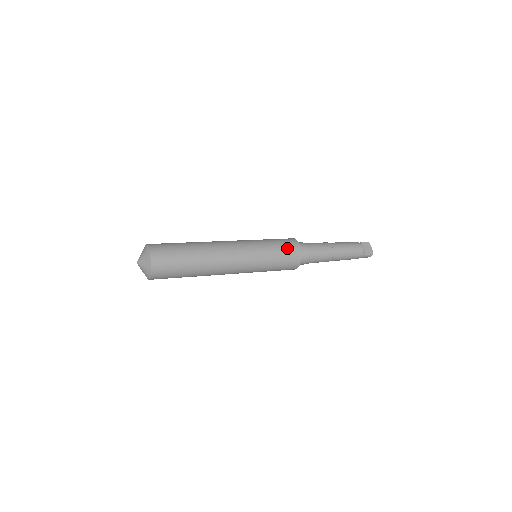
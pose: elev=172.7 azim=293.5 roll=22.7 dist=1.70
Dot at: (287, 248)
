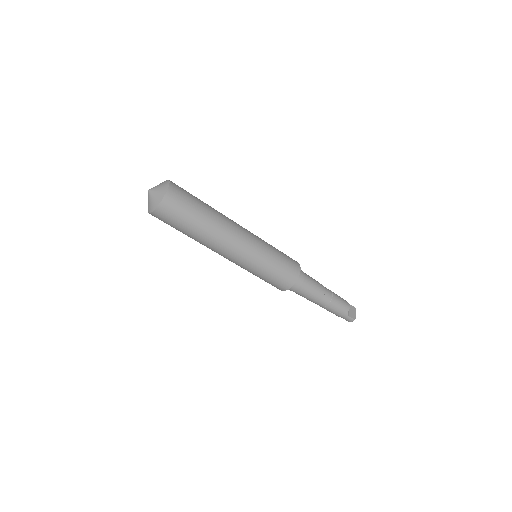
Dot at: (289, 263)
